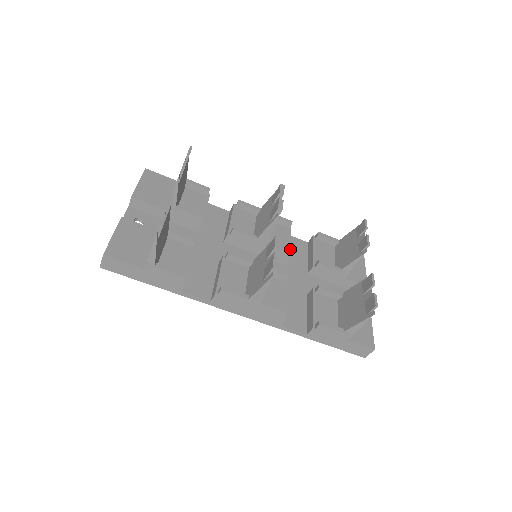
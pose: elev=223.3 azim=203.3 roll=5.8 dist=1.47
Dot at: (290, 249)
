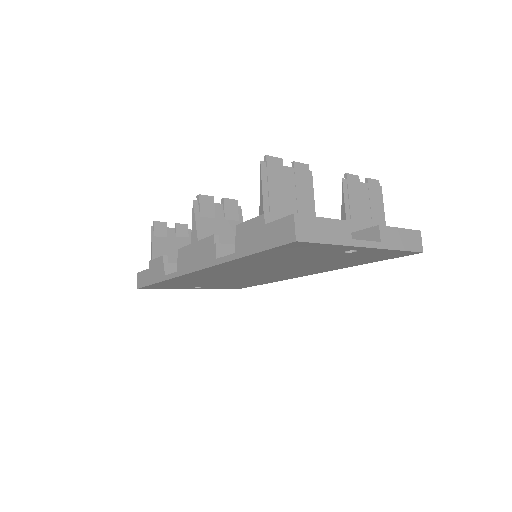
Dot at: occluded
